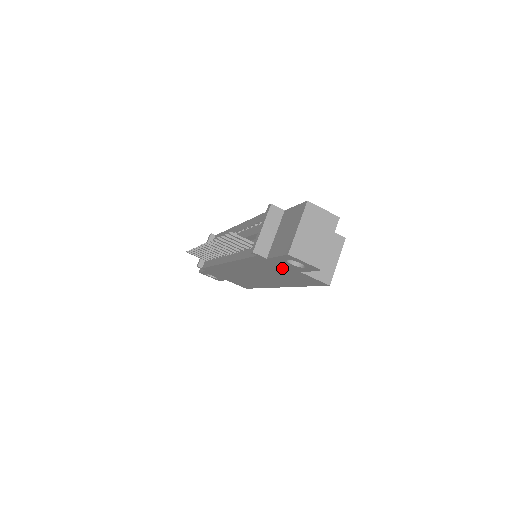
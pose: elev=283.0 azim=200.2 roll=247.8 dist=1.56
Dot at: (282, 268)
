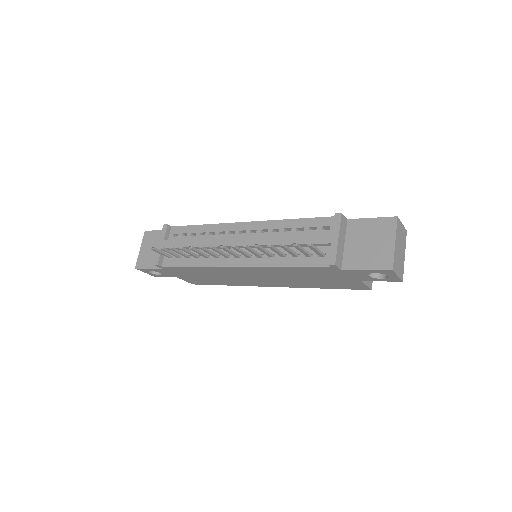
Dot at: (339, 277)
